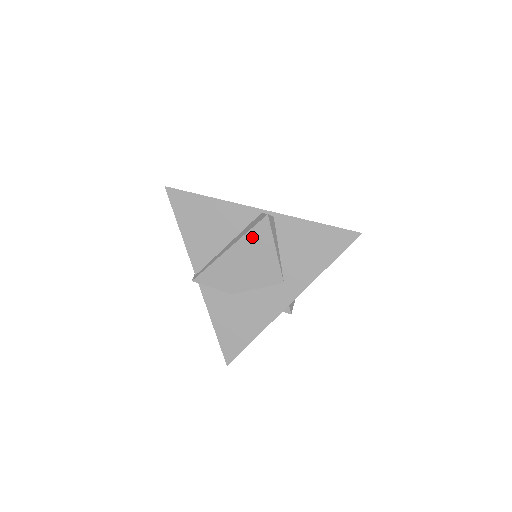
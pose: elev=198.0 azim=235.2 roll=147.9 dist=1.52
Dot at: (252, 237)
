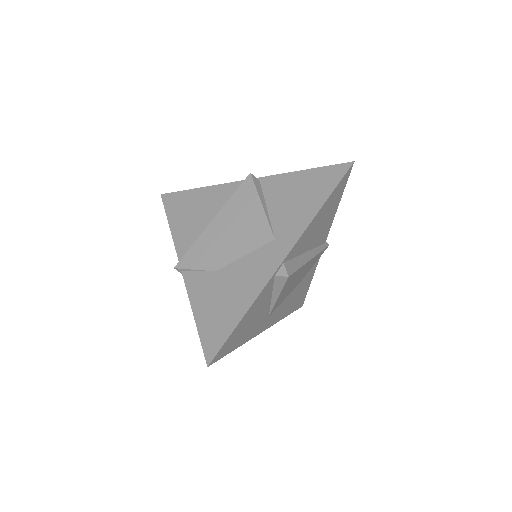
Dot at: (236, 200)
